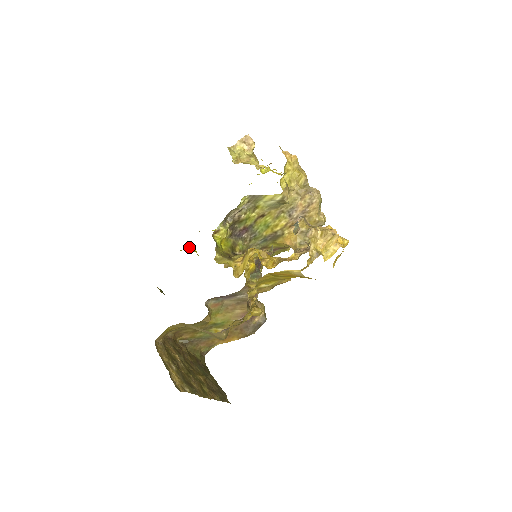
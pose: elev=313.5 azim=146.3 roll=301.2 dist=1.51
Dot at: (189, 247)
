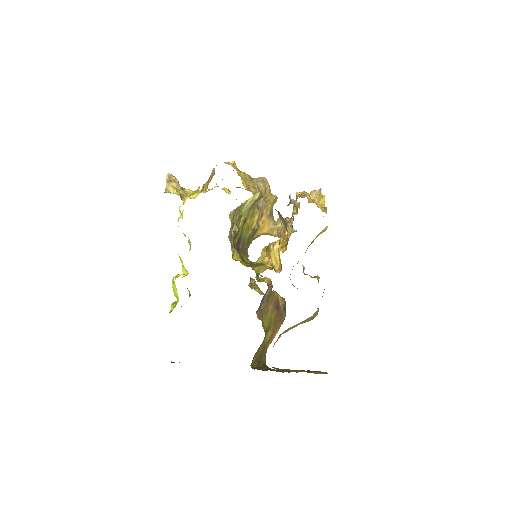
Dot at: (174, 304)
